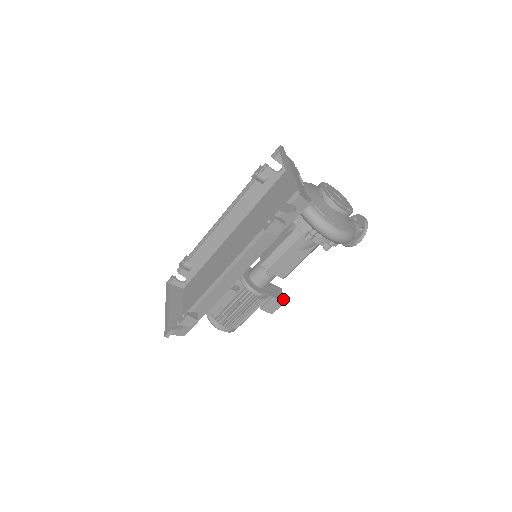
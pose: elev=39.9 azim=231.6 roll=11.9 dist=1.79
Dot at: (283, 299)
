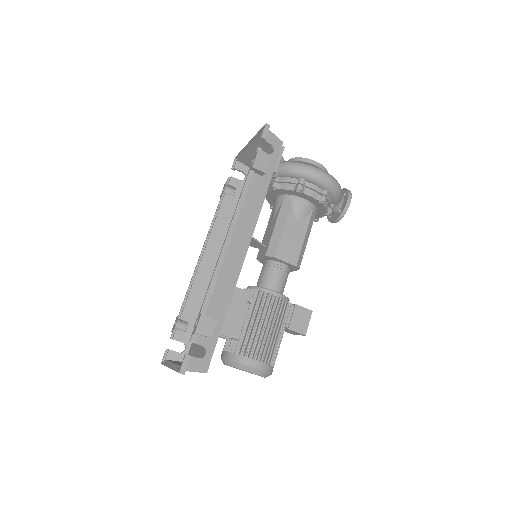
Dot at: (309, 310)
